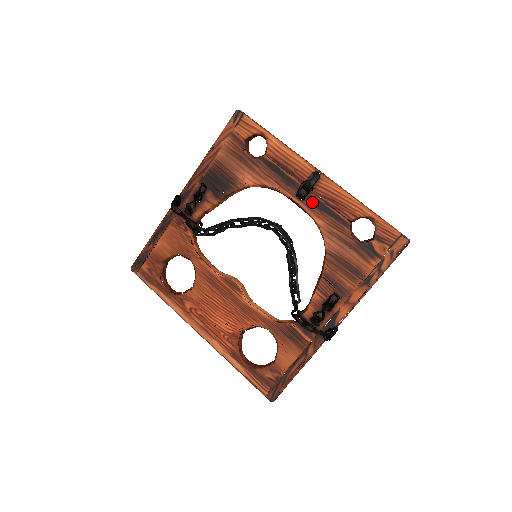
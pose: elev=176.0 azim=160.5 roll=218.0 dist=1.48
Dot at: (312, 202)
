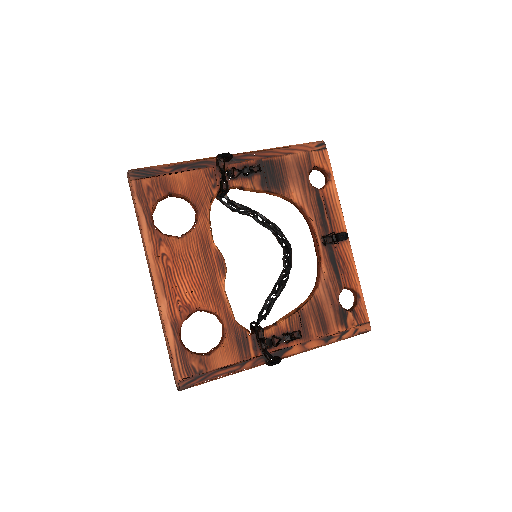
Dot at: (329, 252)
